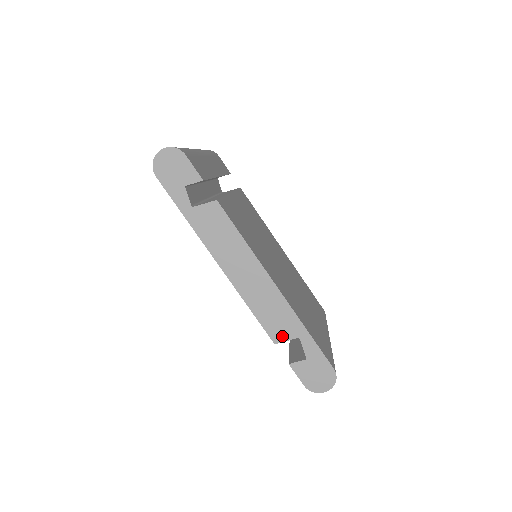
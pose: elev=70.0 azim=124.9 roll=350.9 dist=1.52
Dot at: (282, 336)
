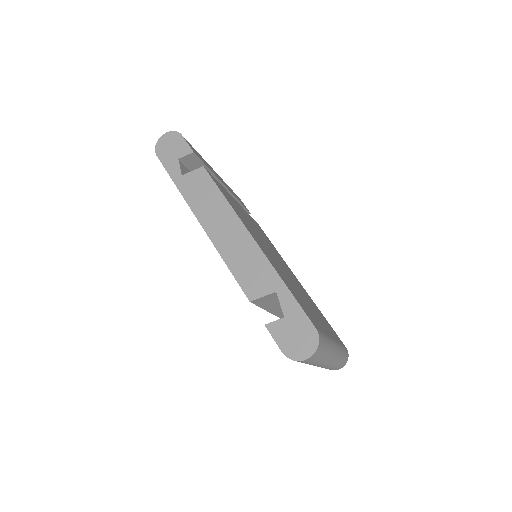
Dot at: (258, 292)
